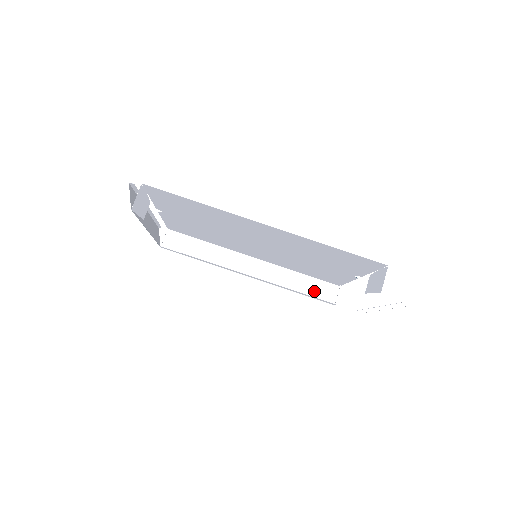
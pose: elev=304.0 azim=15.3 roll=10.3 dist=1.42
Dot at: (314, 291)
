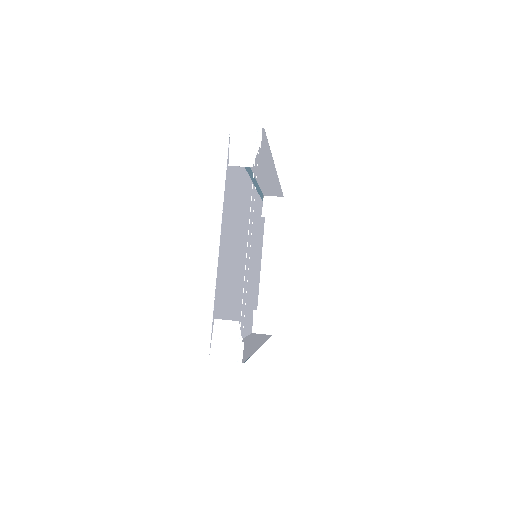
Dot at: (268, 191)
